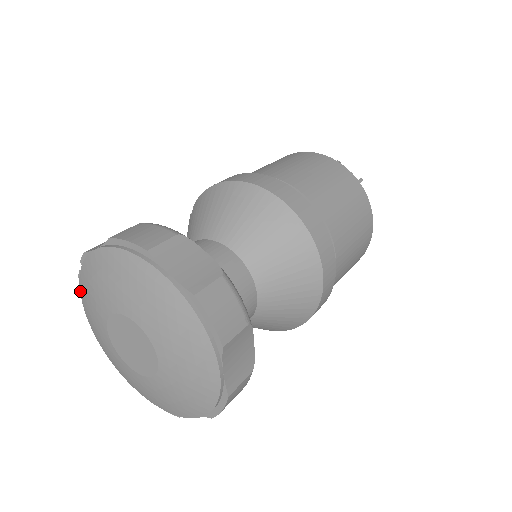
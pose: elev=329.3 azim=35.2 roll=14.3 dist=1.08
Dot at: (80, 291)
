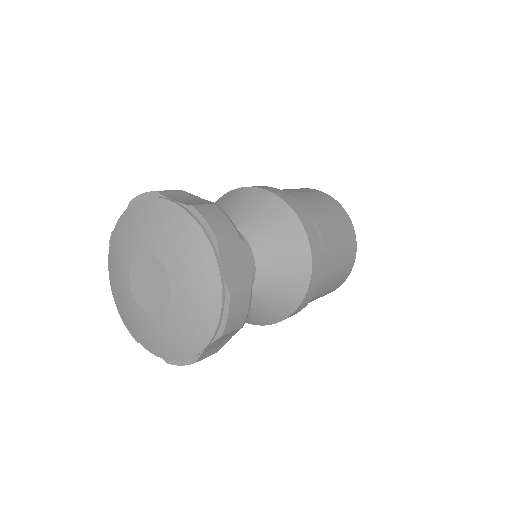
Dot at: (109, 272)
